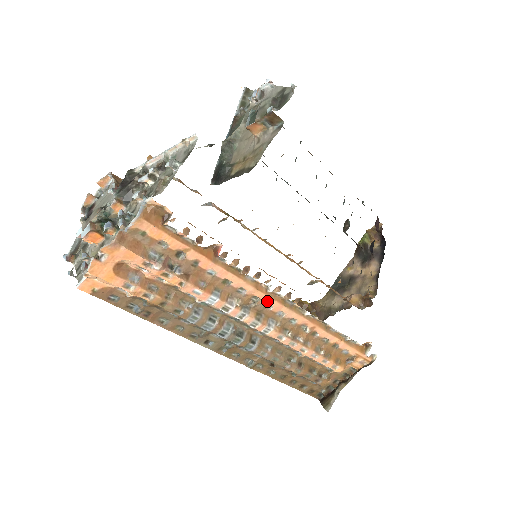
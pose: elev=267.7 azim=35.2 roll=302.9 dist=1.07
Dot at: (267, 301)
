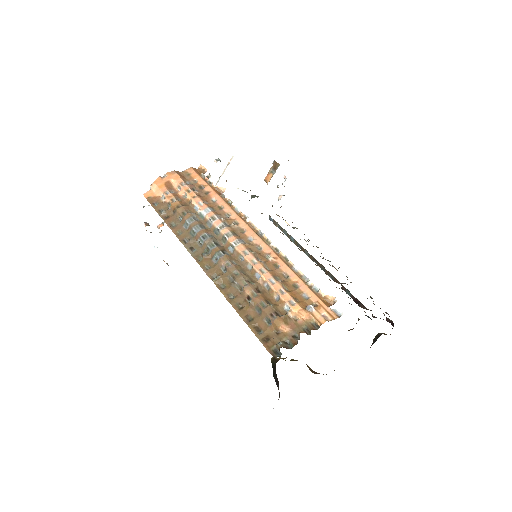
Dot at: (243, 226)
